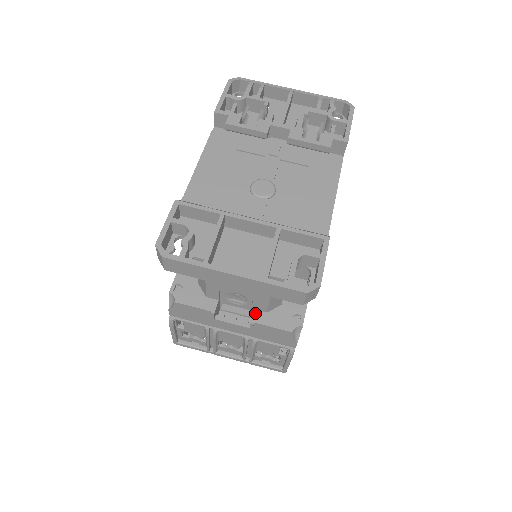
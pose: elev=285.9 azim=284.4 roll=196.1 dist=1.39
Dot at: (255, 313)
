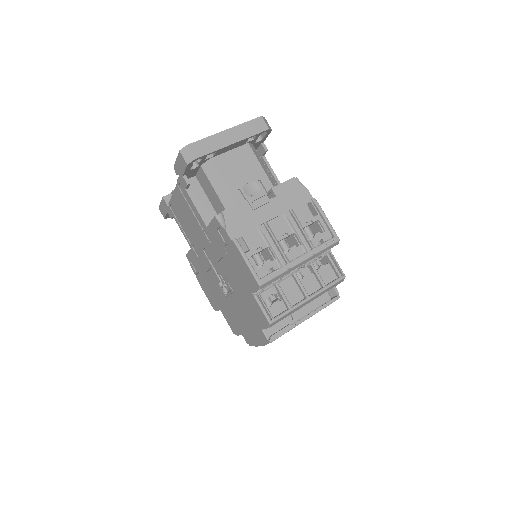
Dot at: (269, 190)
